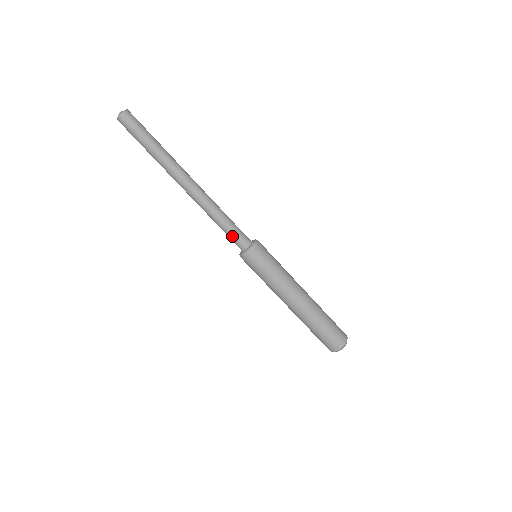
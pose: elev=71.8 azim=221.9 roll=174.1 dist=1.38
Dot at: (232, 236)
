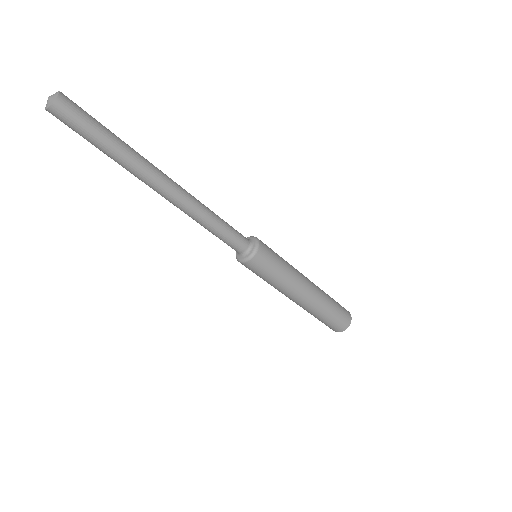
Dot at: (224, 242)
